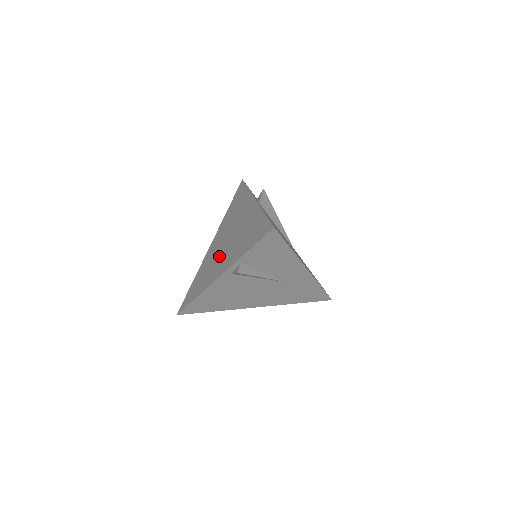
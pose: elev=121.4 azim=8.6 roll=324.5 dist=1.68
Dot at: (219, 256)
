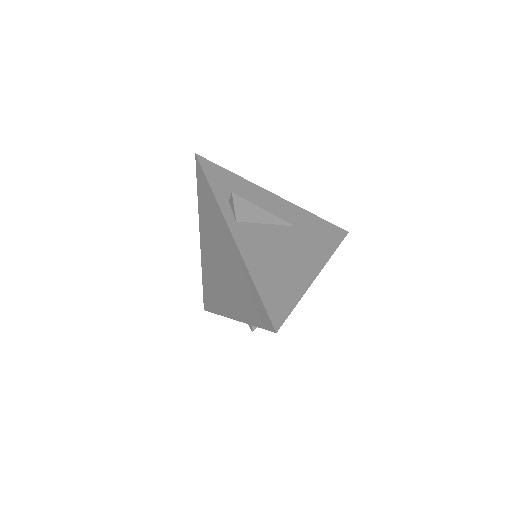
Dot at: (220, 282)
